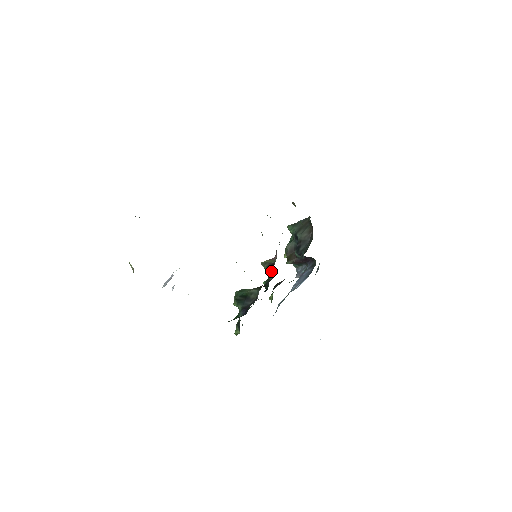
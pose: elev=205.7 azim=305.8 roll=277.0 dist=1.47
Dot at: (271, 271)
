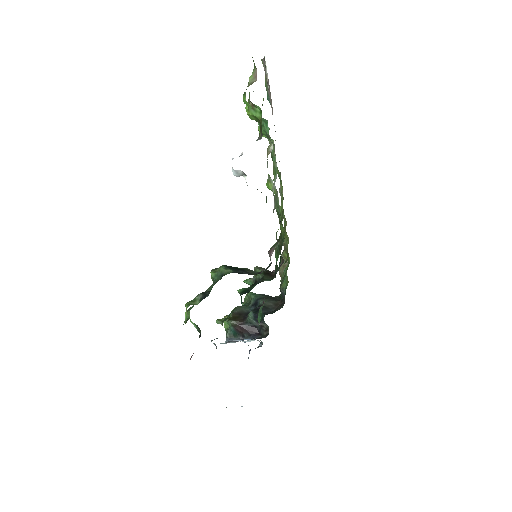
Dot at: (268, 276)
